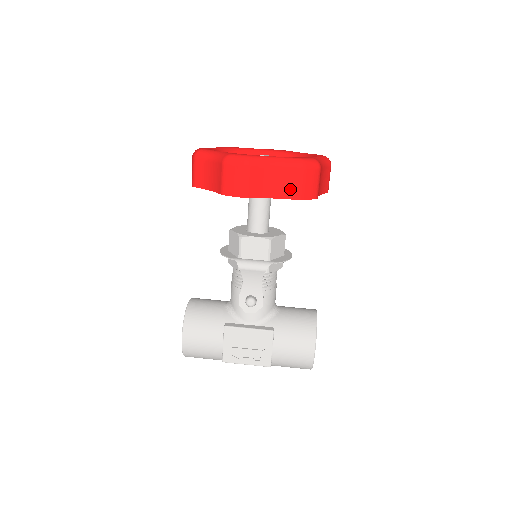
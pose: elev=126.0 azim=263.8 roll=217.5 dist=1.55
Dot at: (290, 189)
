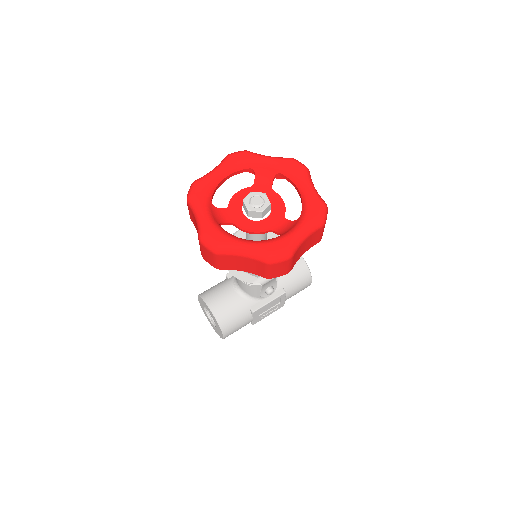
Dot at: (314, 241)
